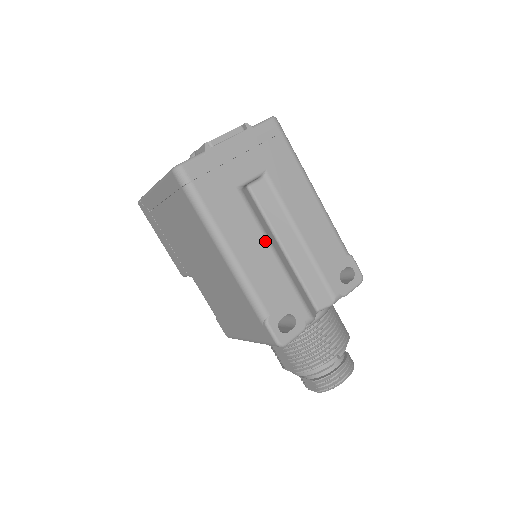
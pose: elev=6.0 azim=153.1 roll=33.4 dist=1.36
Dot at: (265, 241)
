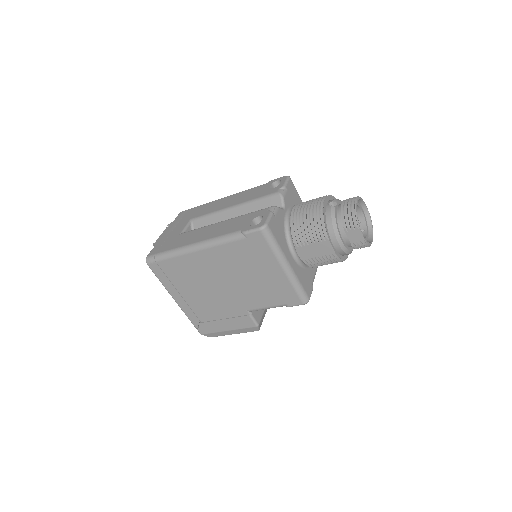
Dot at: (212, 225)
